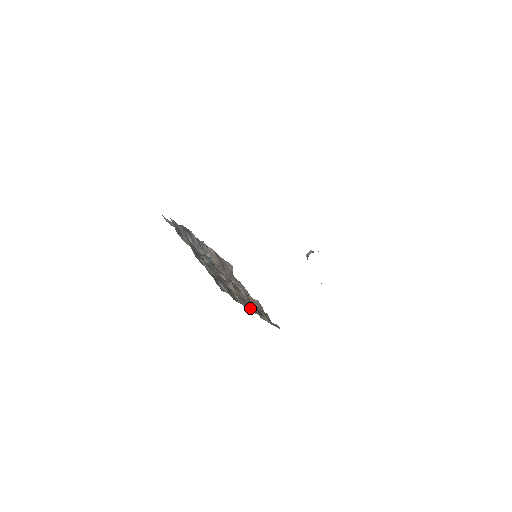
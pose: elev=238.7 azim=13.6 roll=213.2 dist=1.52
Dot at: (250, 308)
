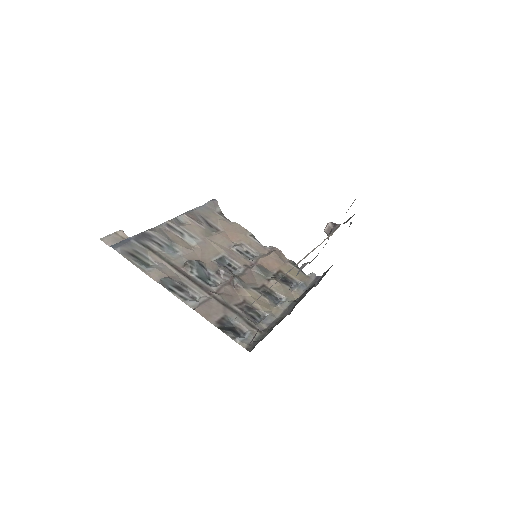
Dot at: (278, 306)
